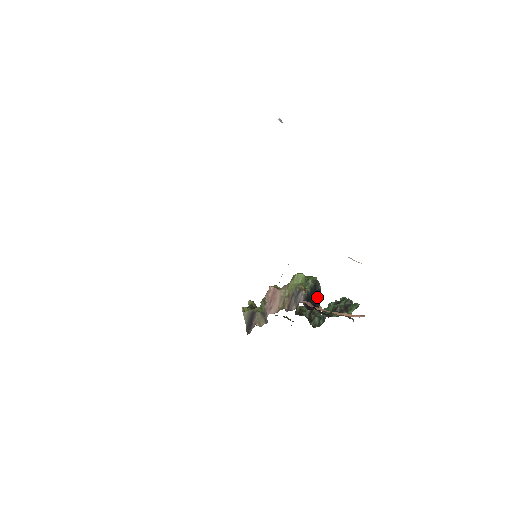
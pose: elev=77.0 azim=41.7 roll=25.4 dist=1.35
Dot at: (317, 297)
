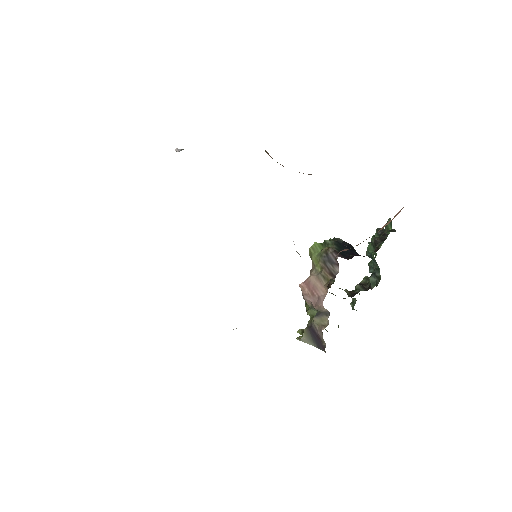
Dot at: (348, 248)
